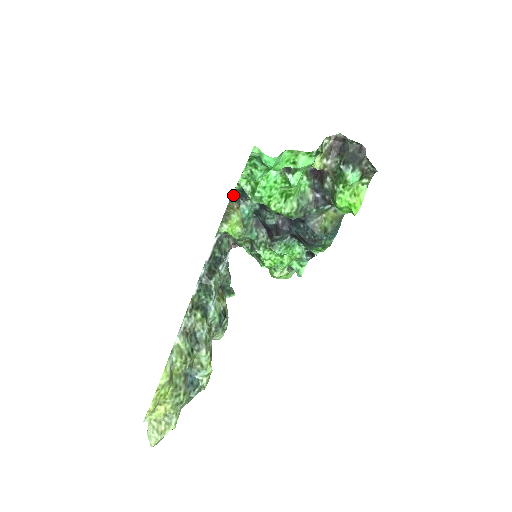
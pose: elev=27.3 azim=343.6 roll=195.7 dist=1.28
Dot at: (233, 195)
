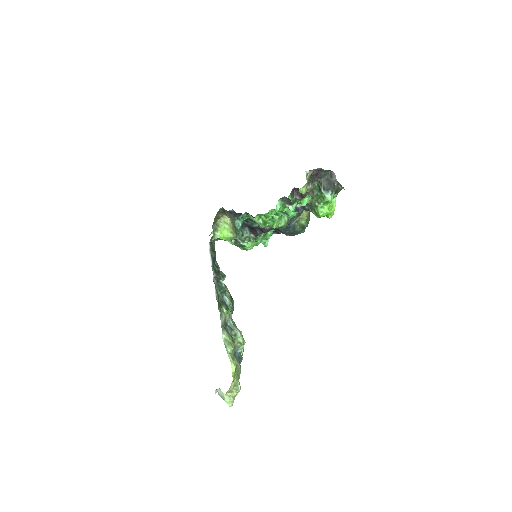
Dot at: (221, 210)
